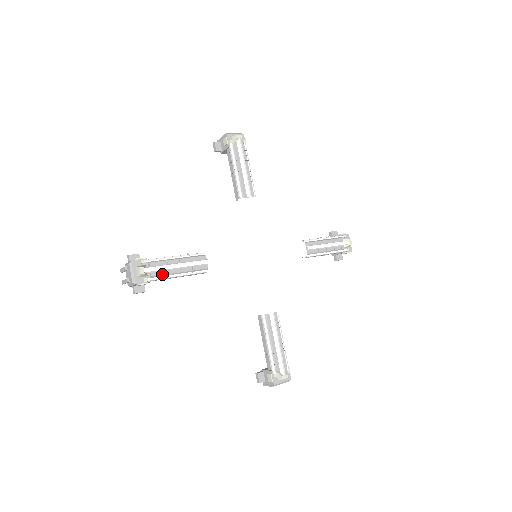
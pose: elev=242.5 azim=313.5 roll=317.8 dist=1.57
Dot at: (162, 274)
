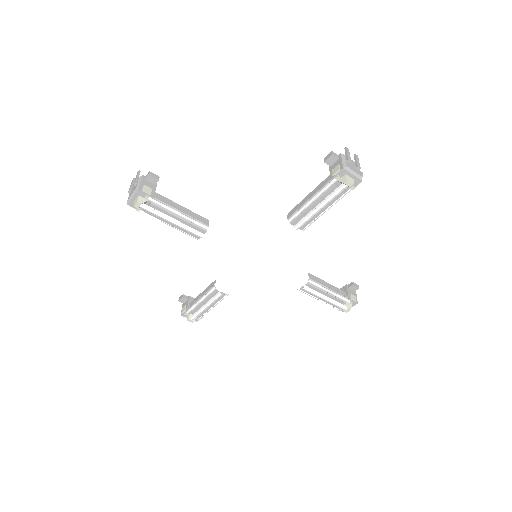
Dot at: (203, 313)
